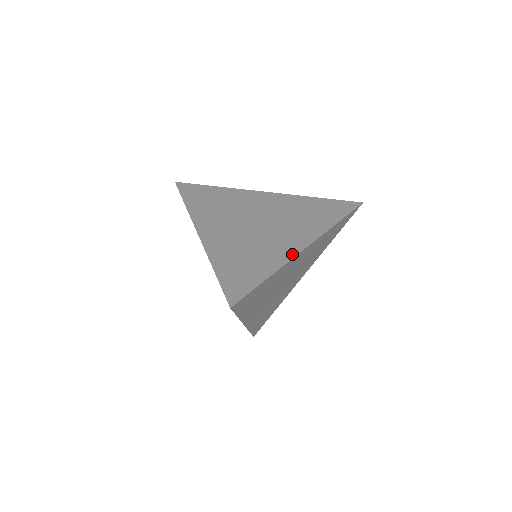
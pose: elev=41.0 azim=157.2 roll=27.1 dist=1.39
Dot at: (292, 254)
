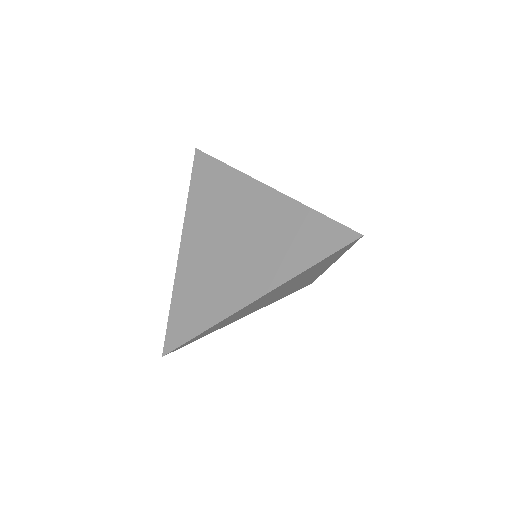
Dot at: (235, 308)
